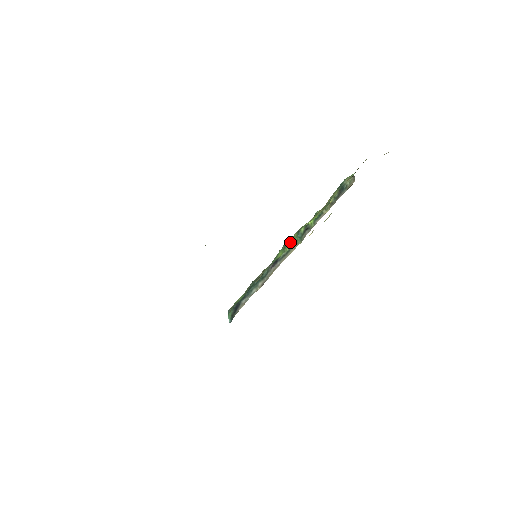
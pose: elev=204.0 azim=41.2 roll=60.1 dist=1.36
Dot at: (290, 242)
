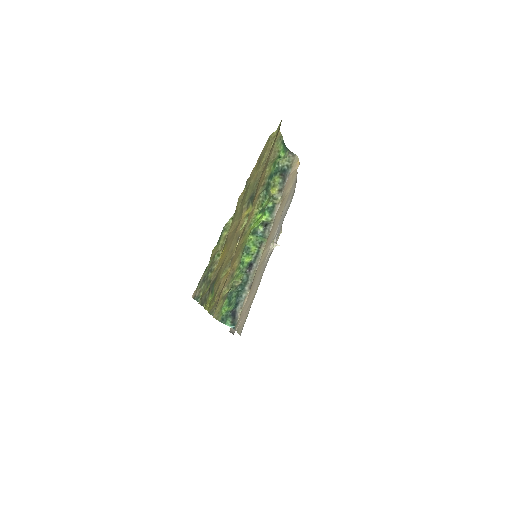
Dot at: (251, 245)
